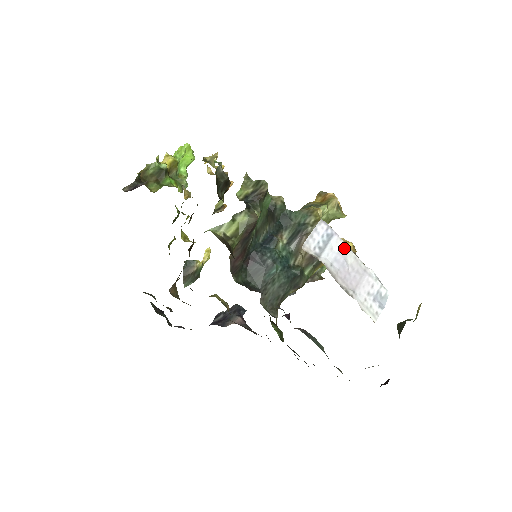
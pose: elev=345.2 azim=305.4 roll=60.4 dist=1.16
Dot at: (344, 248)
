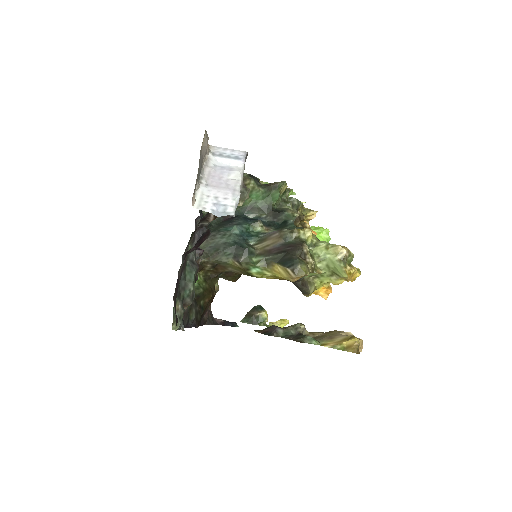
Dot at: (238, 170)
